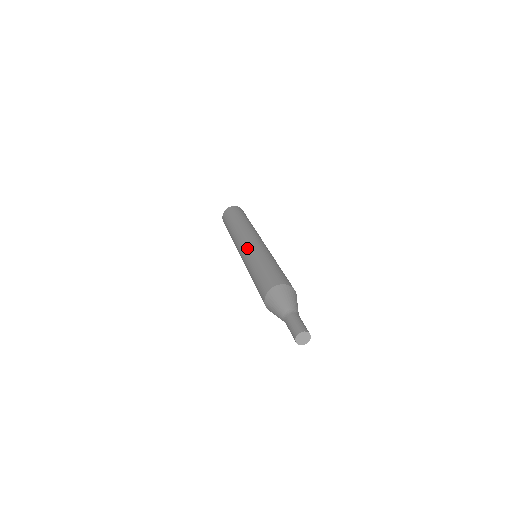
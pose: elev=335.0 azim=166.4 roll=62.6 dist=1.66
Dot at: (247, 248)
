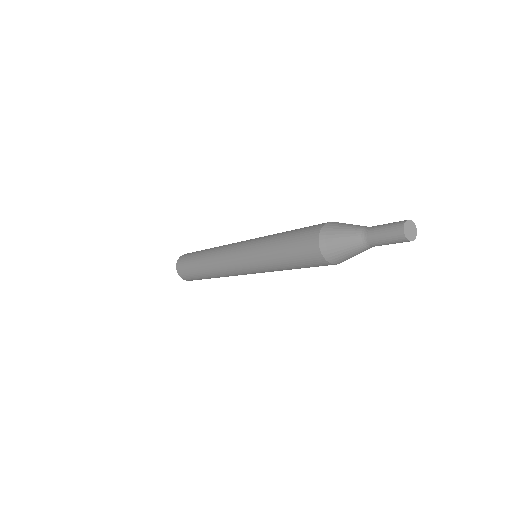
Dot at: (250, 239)
